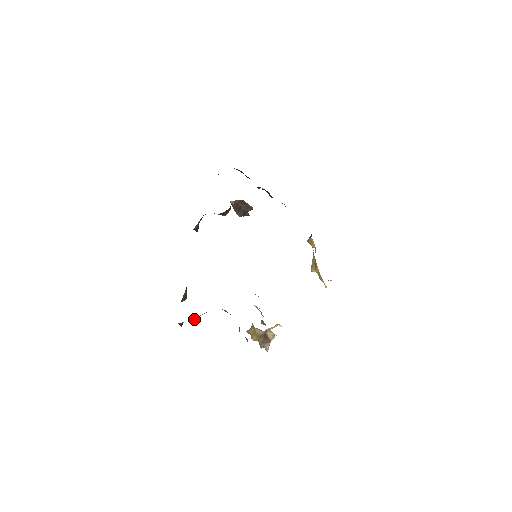
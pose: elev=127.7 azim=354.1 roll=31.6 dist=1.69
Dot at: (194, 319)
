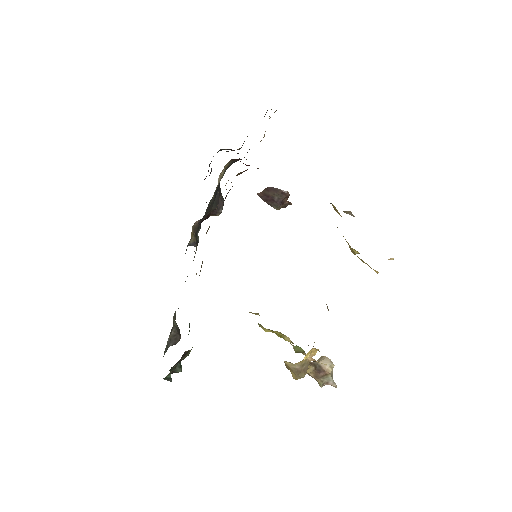
Dot at: (175, 369)
